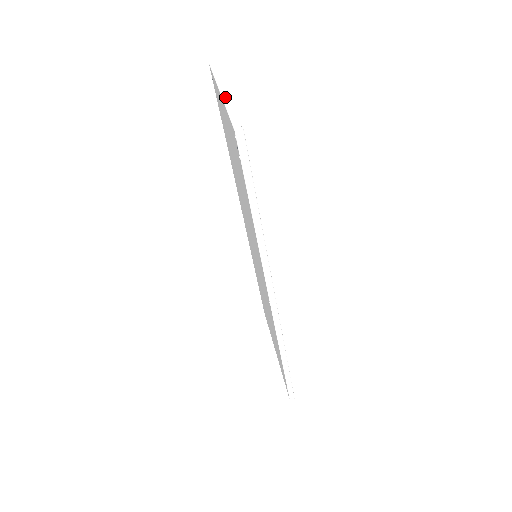
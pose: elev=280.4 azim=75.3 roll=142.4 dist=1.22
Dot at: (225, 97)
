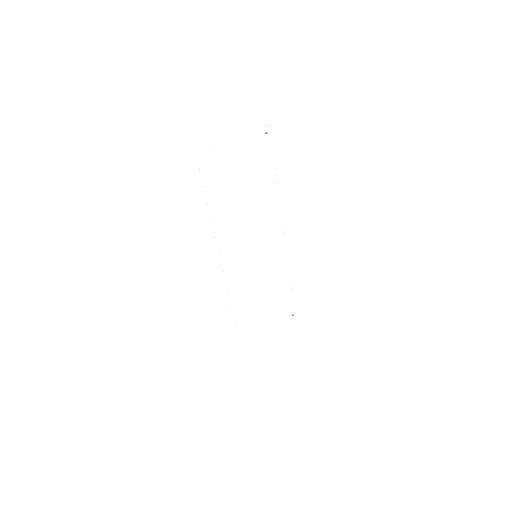
Dot at: (229, 142)
